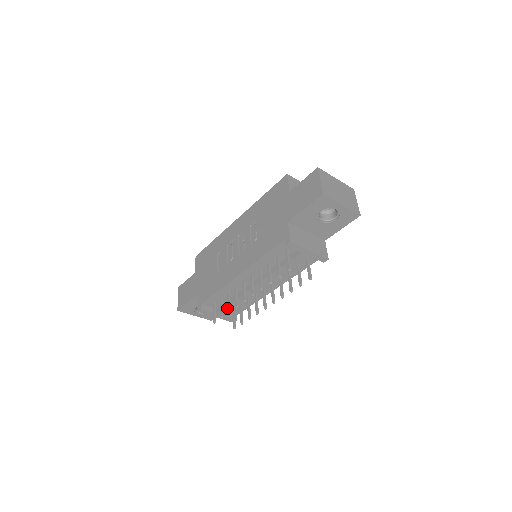
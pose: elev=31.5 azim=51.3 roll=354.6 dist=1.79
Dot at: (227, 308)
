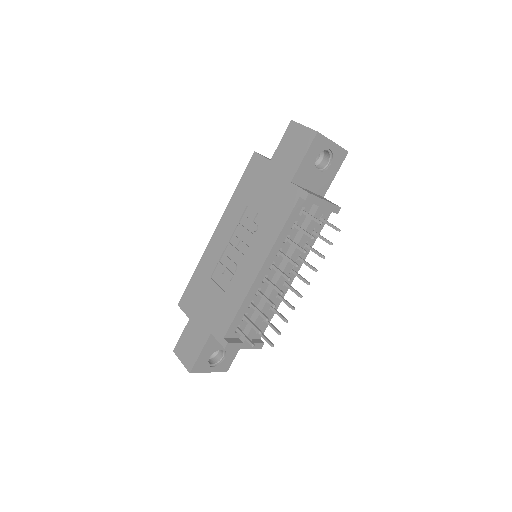
Dot at: occluded
